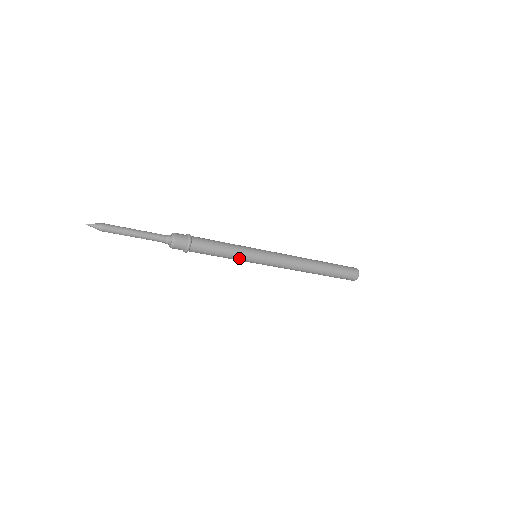
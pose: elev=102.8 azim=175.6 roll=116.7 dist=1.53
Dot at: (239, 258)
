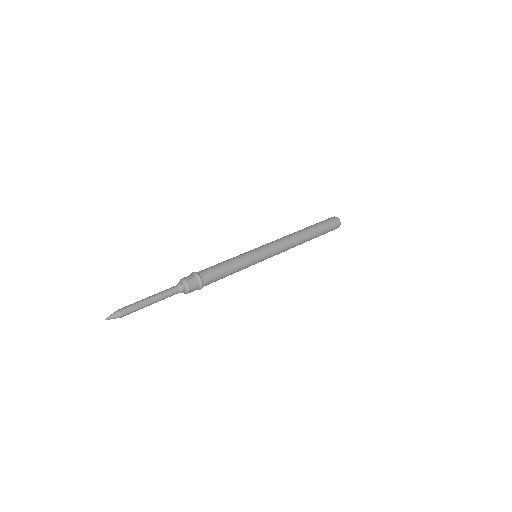
Dot at: (245, 263)
